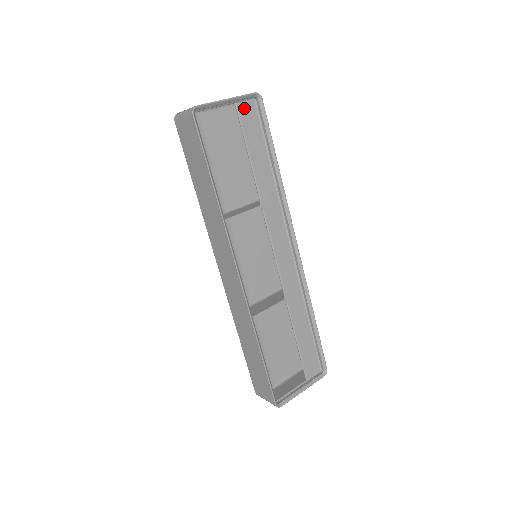
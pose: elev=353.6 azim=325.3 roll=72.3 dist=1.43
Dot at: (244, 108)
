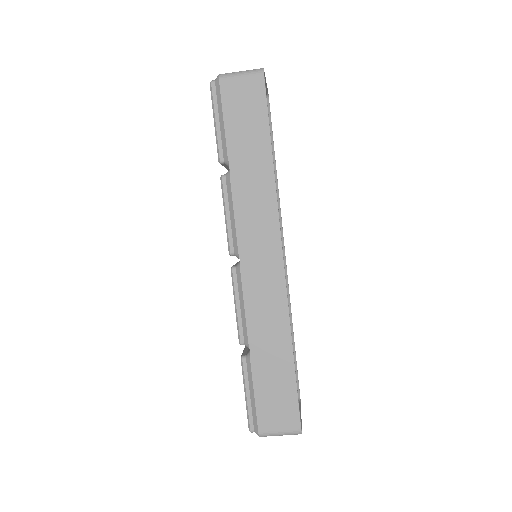
Dot at: occluded
